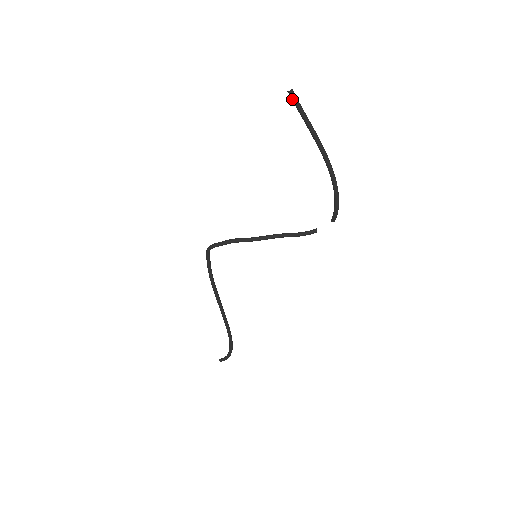
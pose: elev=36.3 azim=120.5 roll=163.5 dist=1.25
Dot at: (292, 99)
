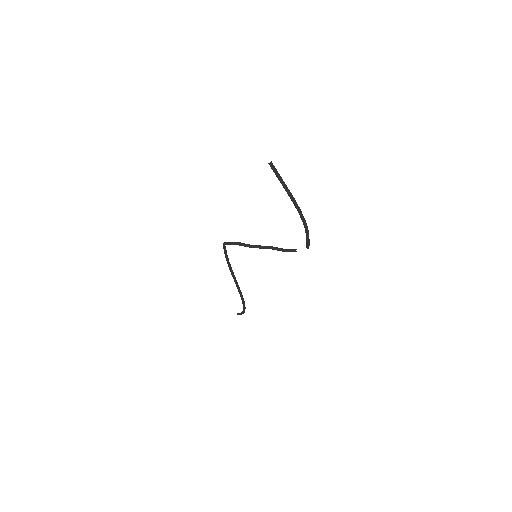
Dot at: (271, 168)
